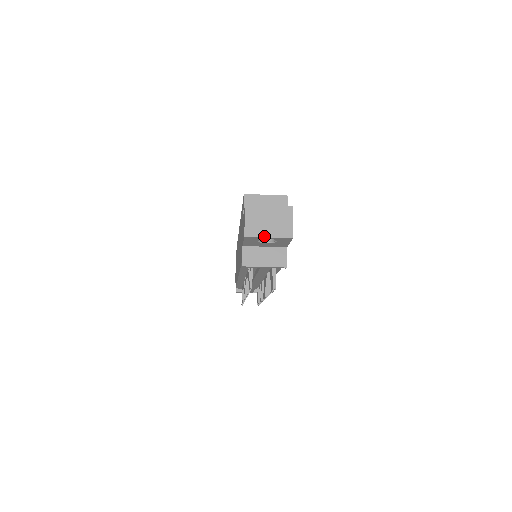
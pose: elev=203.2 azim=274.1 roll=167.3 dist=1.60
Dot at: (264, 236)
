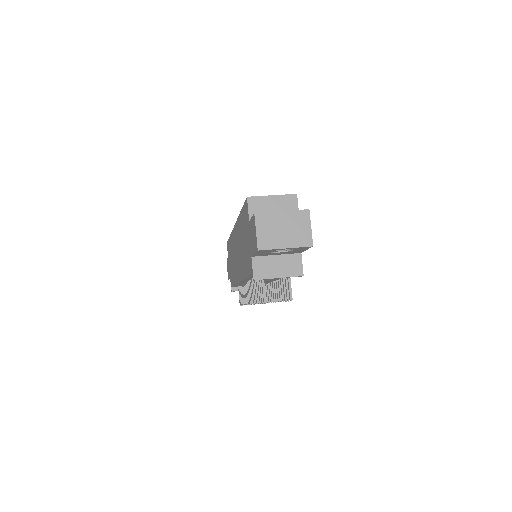
Dot at: (280, 247)
